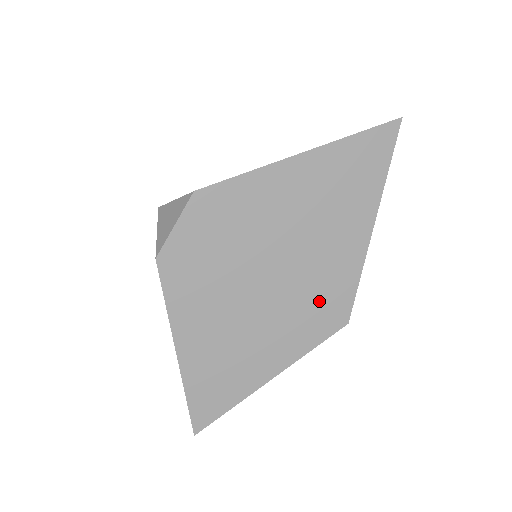
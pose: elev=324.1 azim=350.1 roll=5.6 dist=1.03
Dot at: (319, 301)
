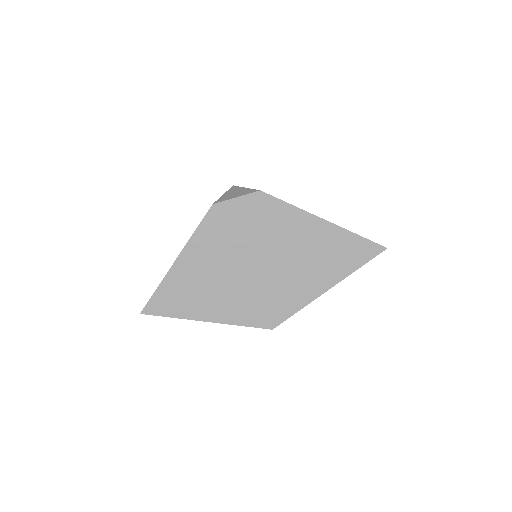
Dot at: (269, 302)
